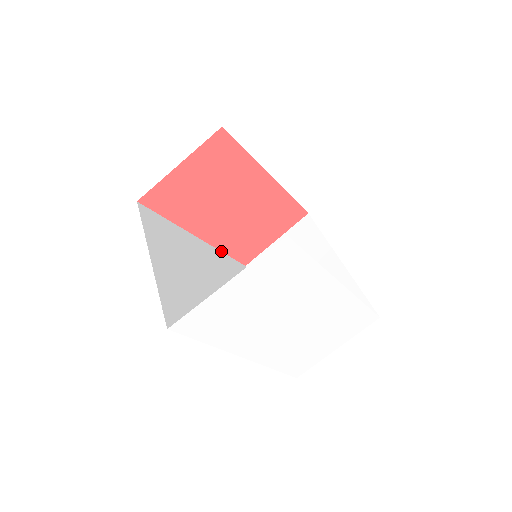
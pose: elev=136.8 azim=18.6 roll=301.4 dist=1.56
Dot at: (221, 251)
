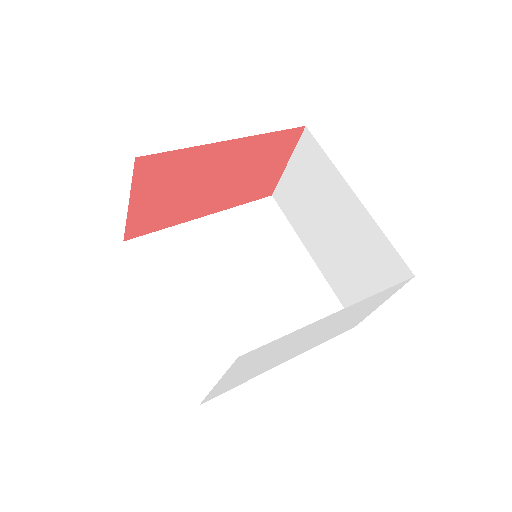
Dot at: (236, 206)
